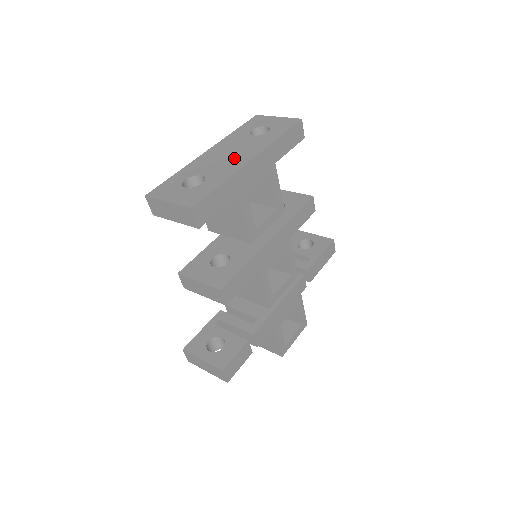
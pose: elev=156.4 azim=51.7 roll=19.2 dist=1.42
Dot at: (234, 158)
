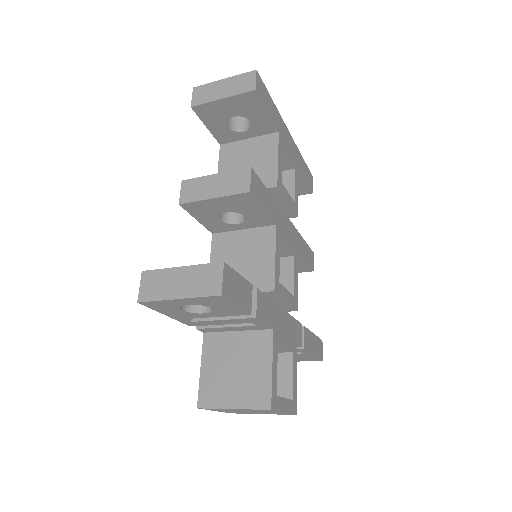
Dot at: occluded
